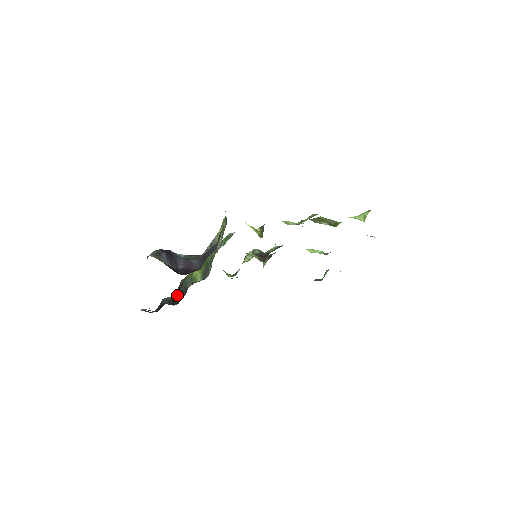
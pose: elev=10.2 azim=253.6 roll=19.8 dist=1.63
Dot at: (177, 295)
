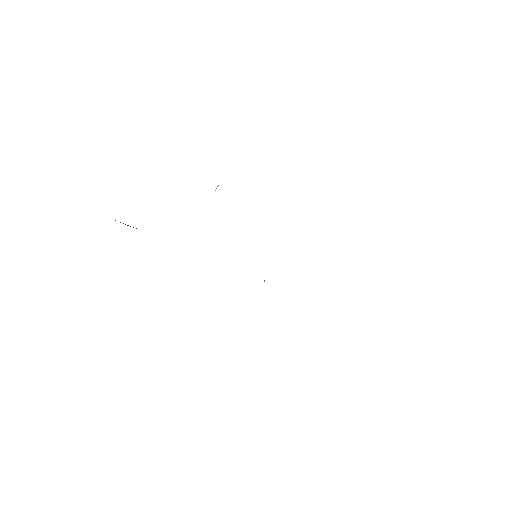
Dot at: occluded
